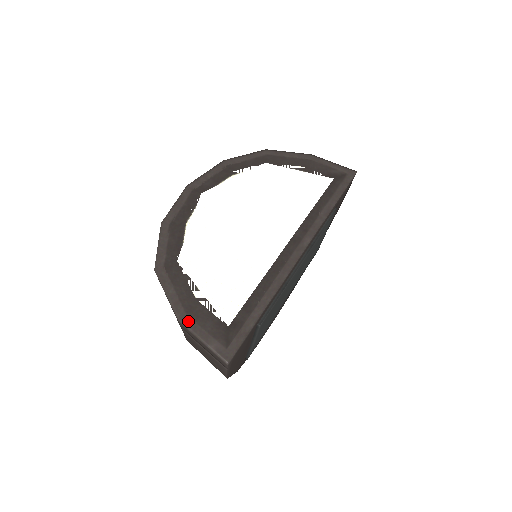
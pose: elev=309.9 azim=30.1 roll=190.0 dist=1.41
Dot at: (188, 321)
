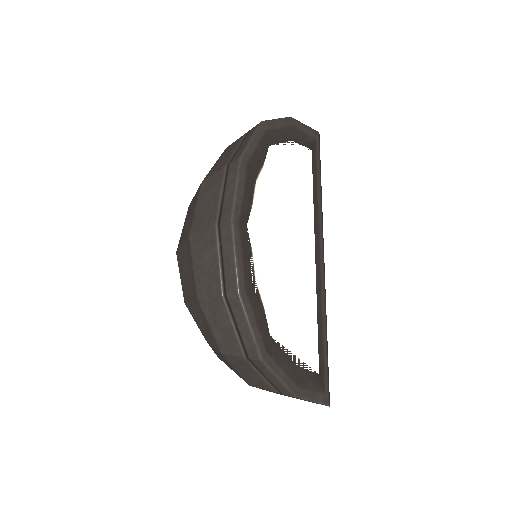
Dot at: (301, 392)
